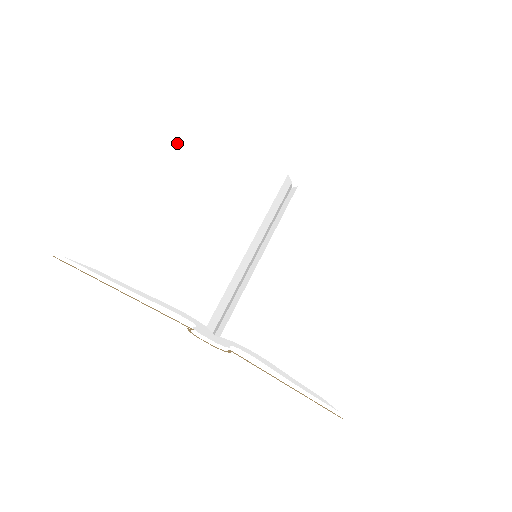
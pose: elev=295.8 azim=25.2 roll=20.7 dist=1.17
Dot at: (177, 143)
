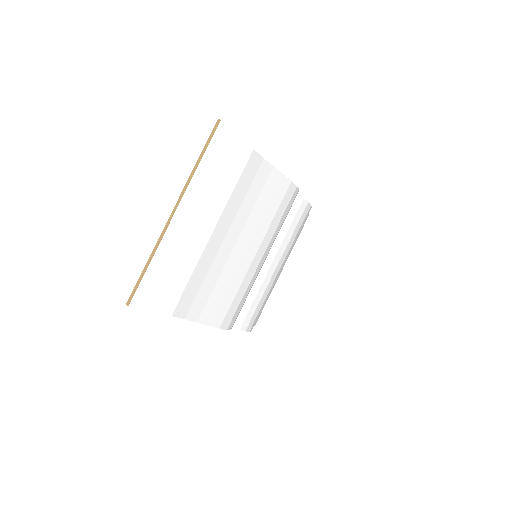
Dot at: (238, 170)
